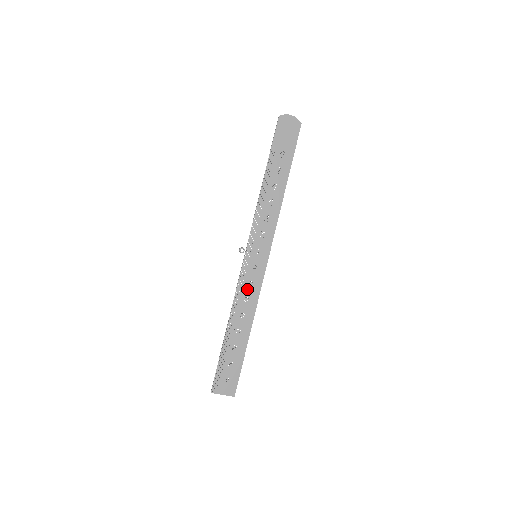
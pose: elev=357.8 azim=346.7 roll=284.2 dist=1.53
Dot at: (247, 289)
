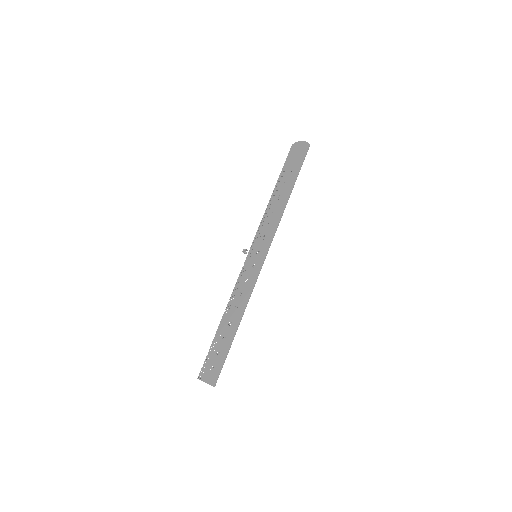
Dot at: (244, 285)
